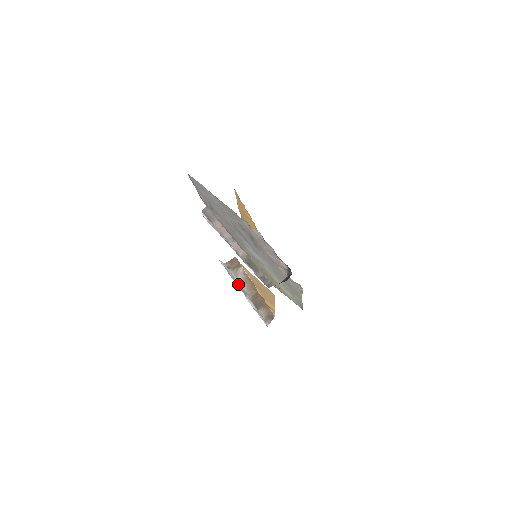
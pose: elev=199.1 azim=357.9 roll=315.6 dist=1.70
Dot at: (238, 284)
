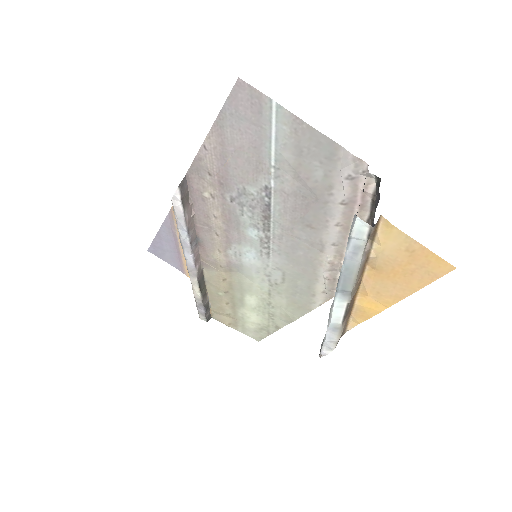
Dot at: (351, 274)
